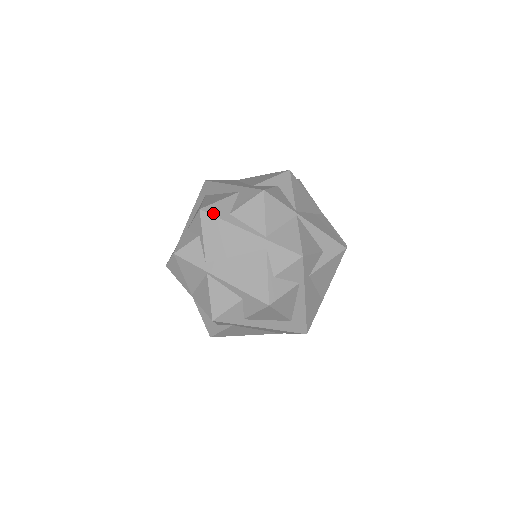
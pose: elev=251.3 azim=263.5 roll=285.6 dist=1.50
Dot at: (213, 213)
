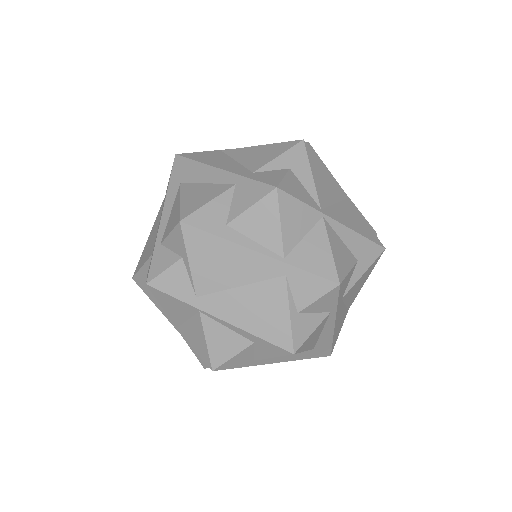
Dot at: (201, 226)
